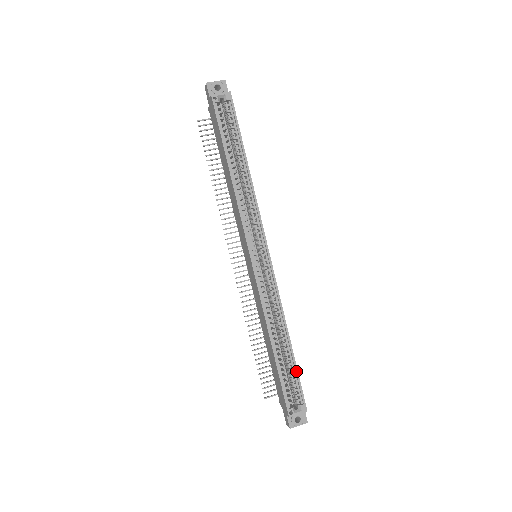
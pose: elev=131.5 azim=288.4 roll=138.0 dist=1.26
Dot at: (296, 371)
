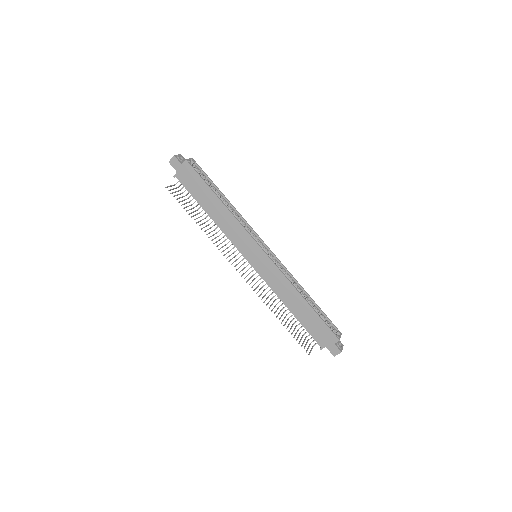
Dot at: (322, 312)
